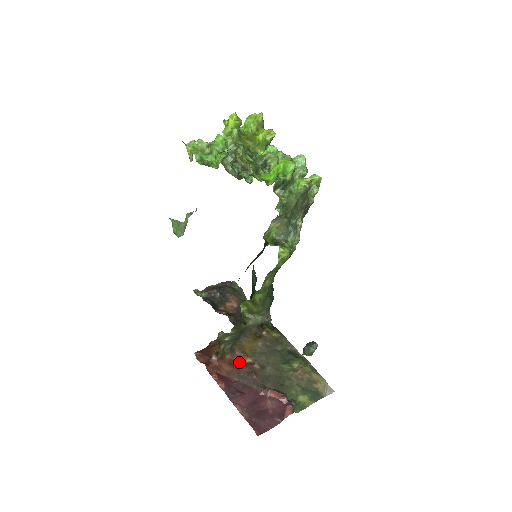
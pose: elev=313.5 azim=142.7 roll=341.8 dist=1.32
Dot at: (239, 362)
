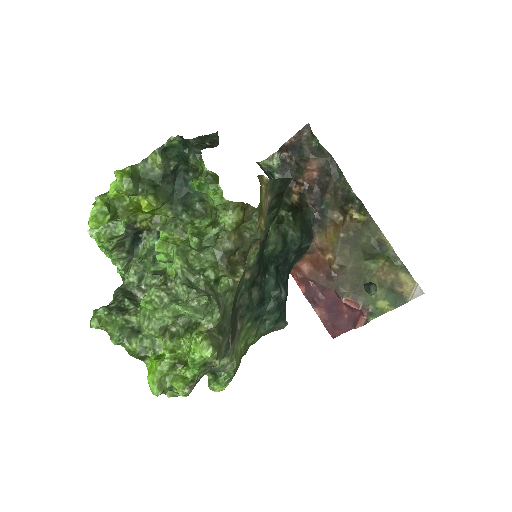
Dot at: (320, 258)
